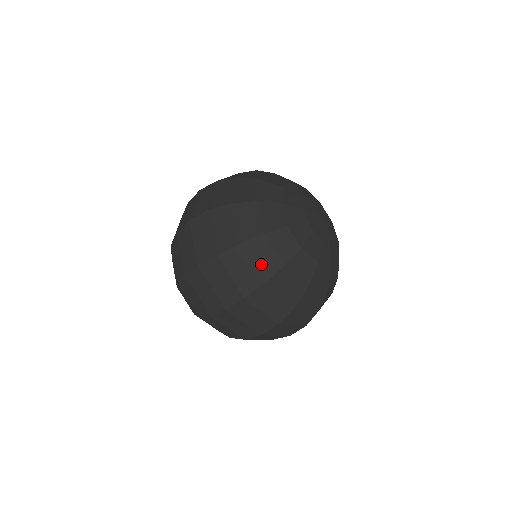
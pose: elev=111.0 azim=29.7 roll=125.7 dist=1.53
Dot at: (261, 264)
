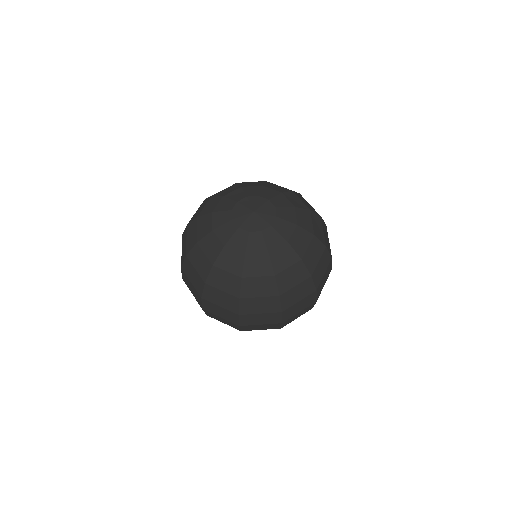
Dot at: (227, 287)
